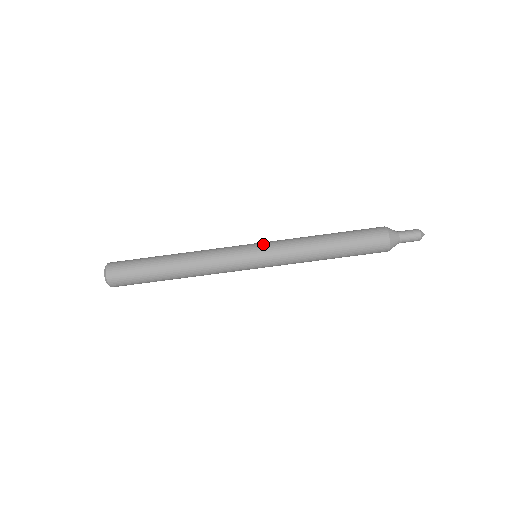
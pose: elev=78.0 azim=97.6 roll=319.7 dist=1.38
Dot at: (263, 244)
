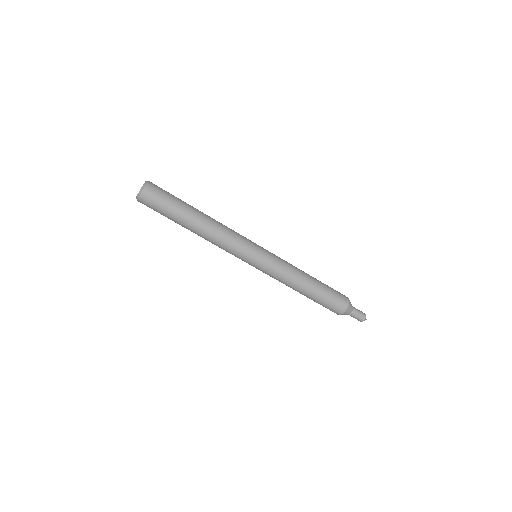
Dot at: (268, 252)
